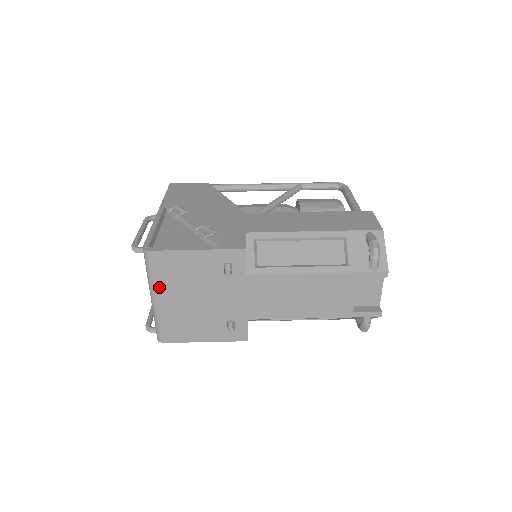
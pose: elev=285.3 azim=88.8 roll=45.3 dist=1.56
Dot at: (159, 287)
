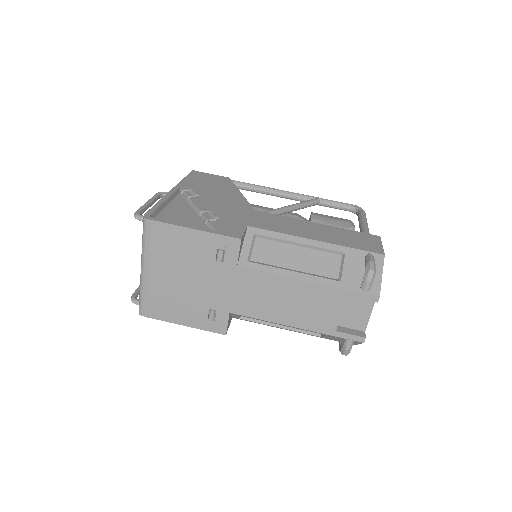
Dot at: (150, 258)
